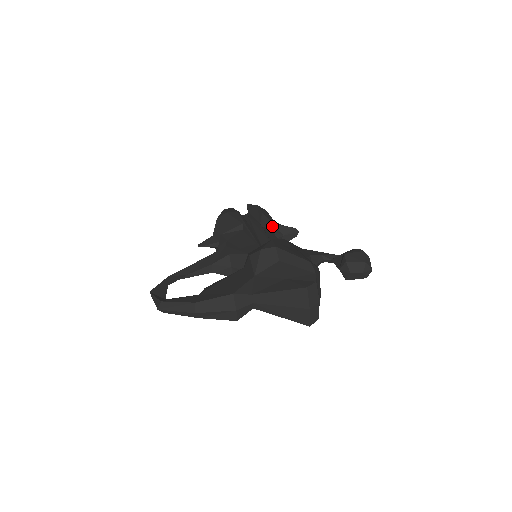
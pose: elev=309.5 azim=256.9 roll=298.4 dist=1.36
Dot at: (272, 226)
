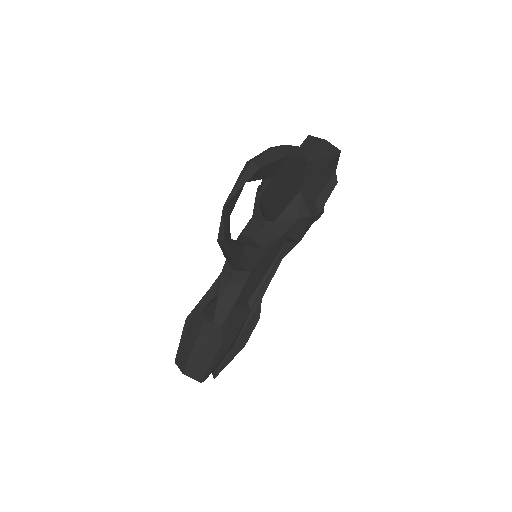
Dot at: occluded
